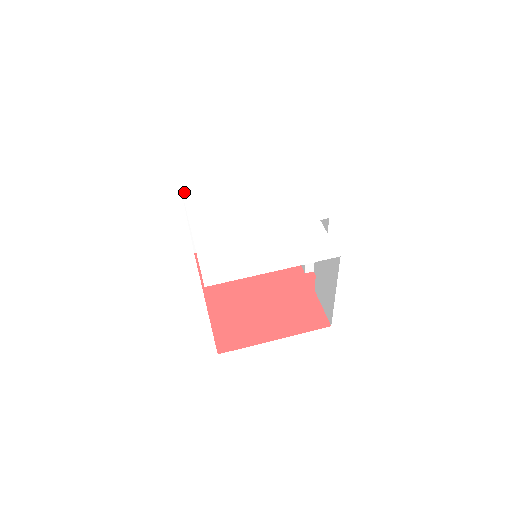
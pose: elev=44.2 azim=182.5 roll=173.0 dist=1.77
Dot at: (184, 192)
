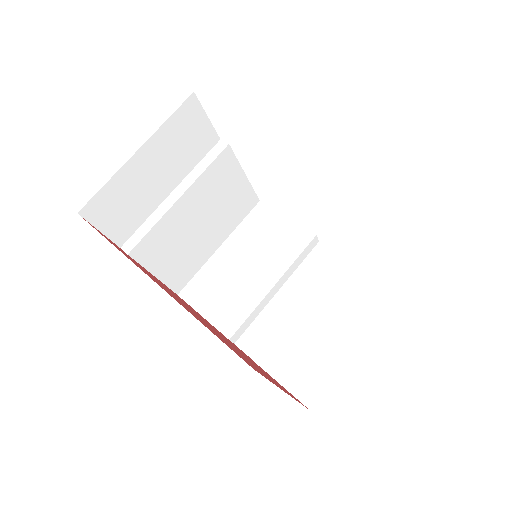
Dot at: occluded
